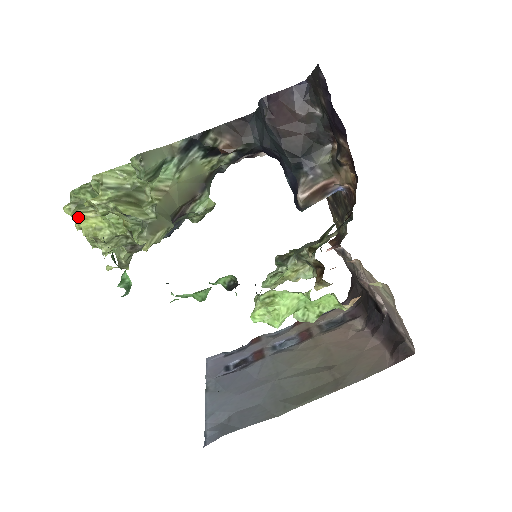
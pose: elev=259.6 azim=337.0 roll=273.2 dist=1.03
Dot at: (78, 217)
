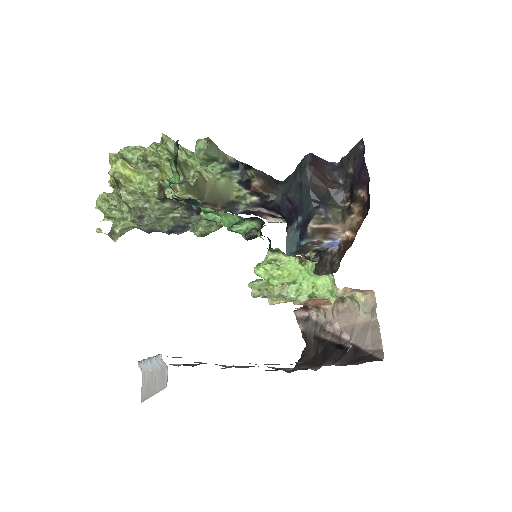
Dot at: (121, 162)
